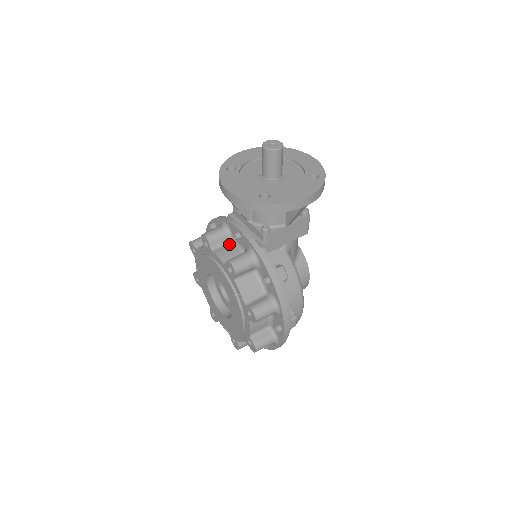
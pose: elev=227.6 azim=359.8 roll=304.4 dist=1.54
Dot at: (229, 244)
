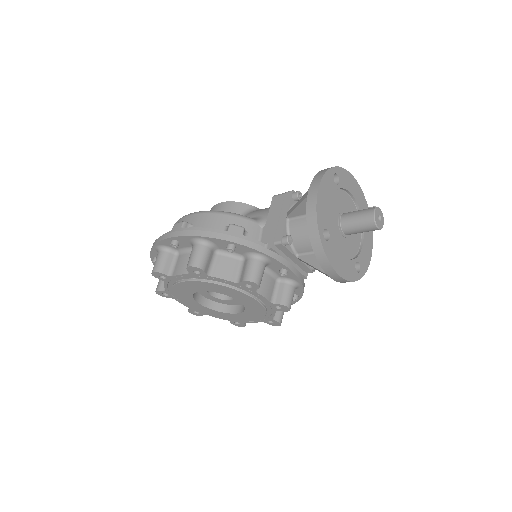
Dot at: (263, 274)
